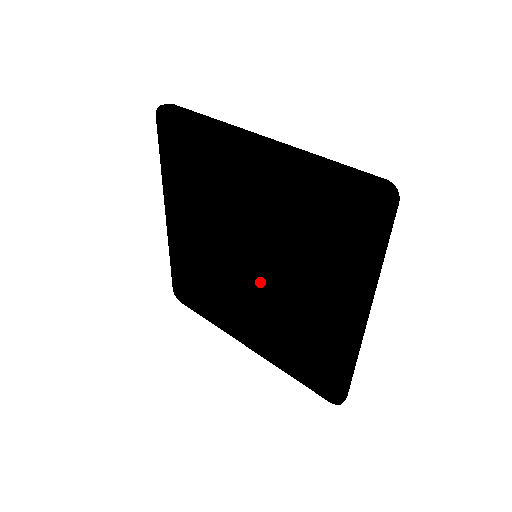
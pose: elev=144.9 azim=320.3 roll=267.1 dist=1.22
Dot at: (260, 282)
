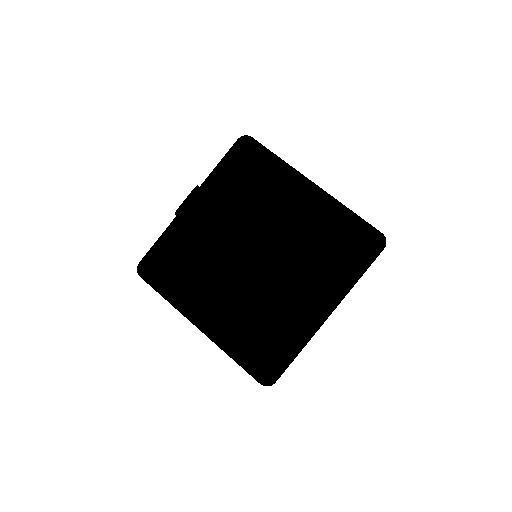
Dot at: occluded
